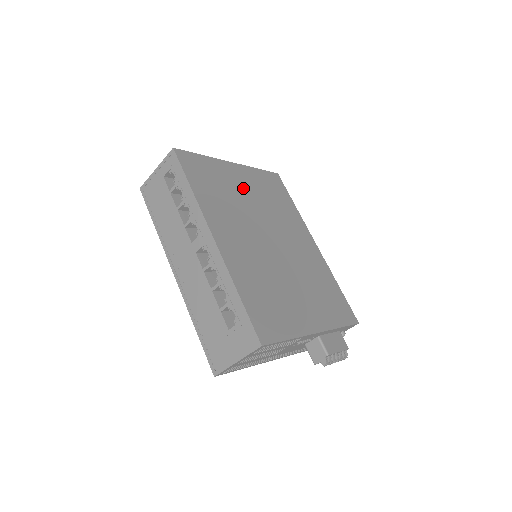
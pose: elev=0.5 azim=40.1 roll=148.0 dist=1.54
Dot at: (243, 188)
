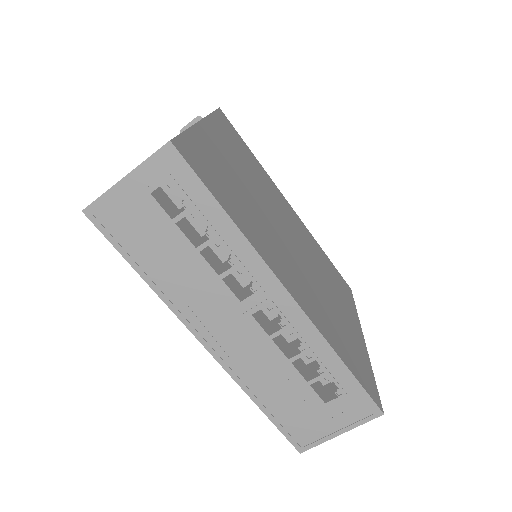
Dot at: (234, 165)
